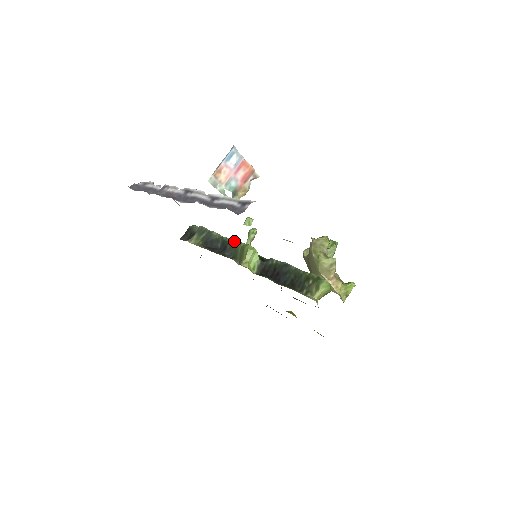
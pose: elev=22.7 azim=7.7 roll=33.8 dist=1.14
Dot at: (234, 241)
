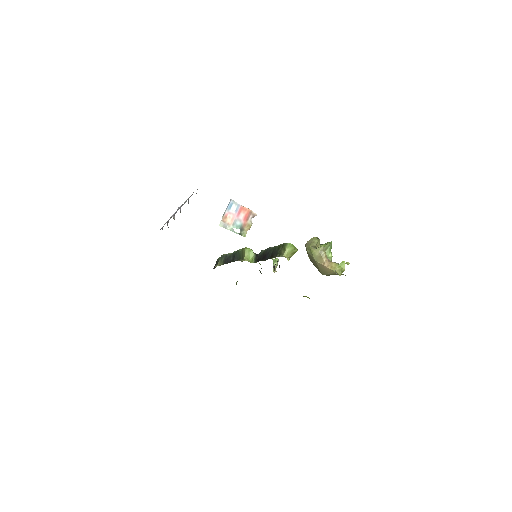
Dot at: (237, 250)
